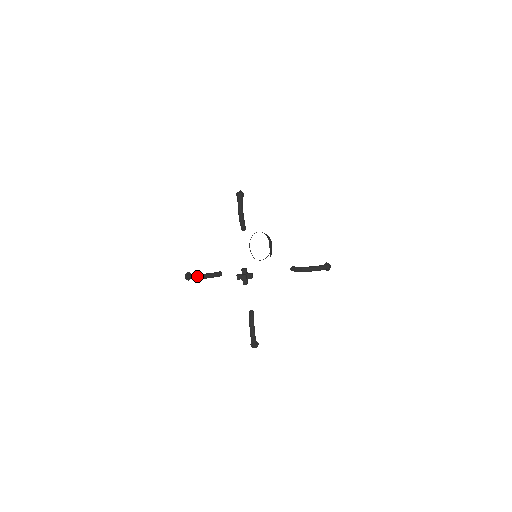
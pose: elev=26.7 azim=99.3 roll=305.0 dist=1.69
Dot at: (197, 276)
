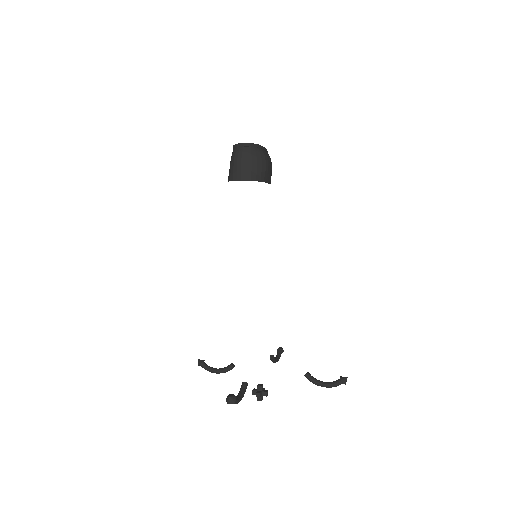
Dot at: occluded
